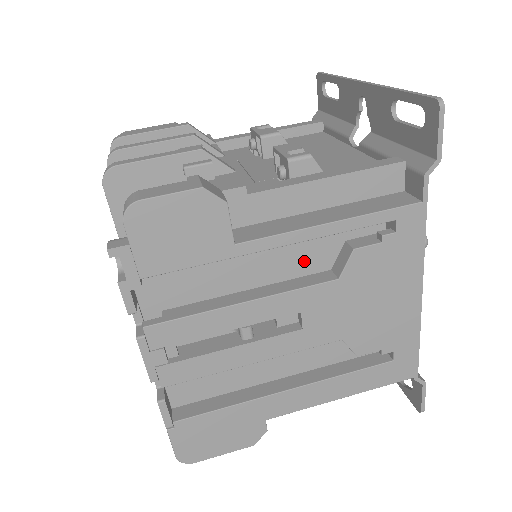
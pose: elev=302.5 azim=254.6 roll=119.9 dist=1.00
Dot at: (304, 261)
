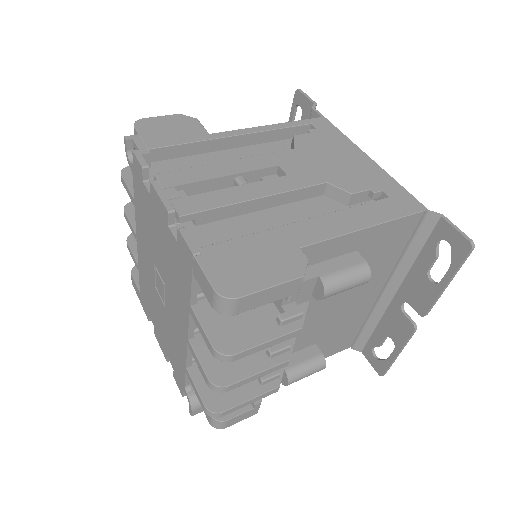
Dot at: occluded
